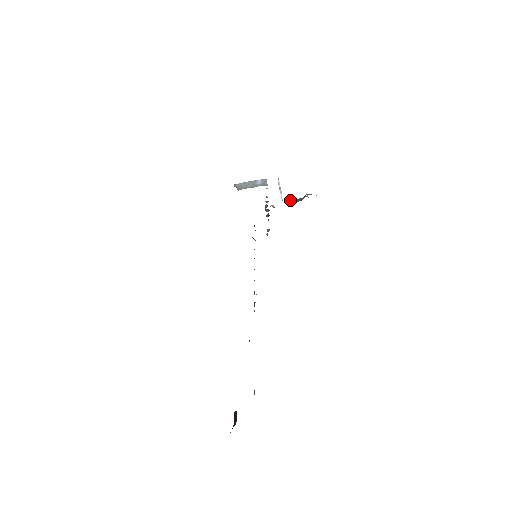
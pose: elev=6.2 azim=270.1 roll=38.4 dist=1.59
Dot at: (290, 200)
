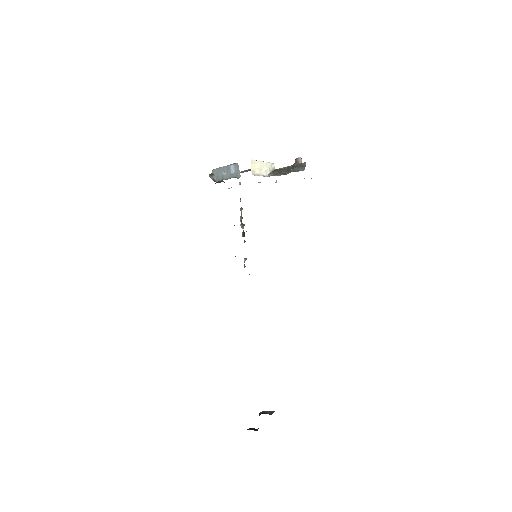
Dot at: (278, 171)
